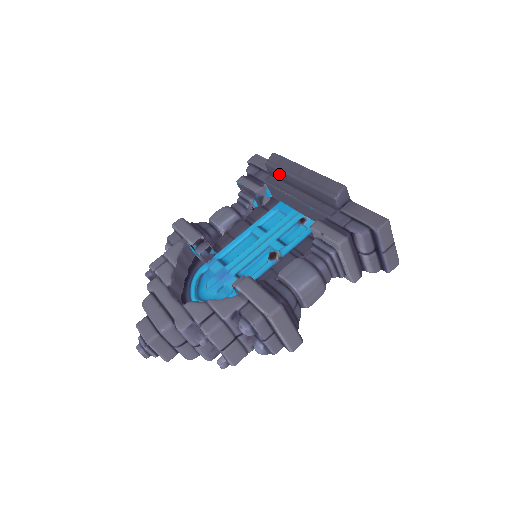
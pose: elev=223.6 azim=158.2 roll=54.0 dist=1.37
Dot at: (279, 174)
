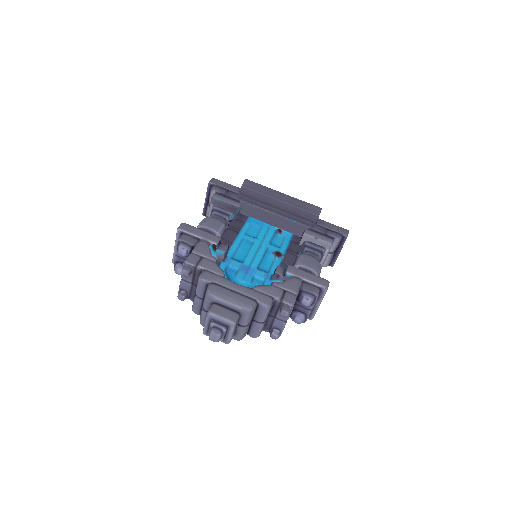
Dot at: (258, 196)
